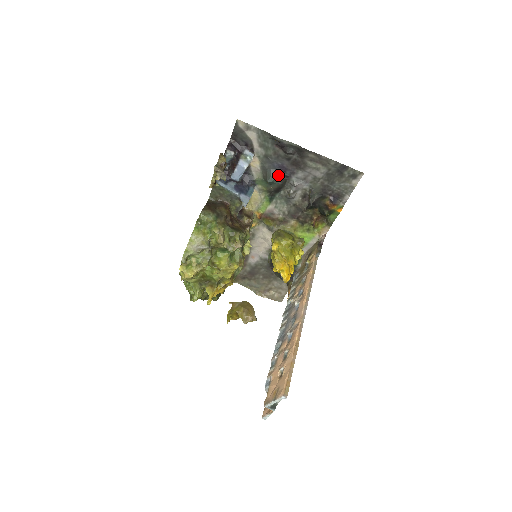
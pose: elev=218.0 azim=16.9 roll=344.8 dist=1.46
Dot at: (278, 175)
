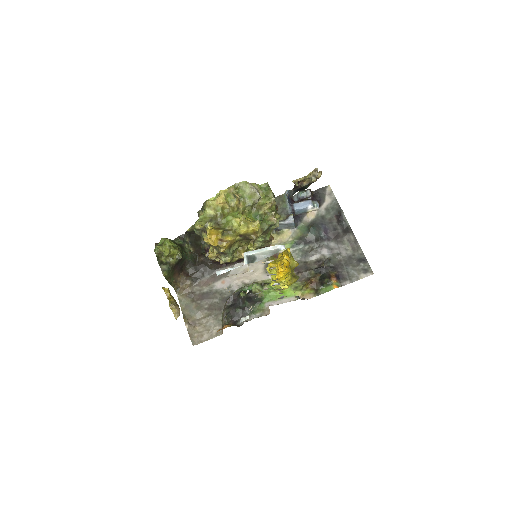
Dot at: (319, 232)
